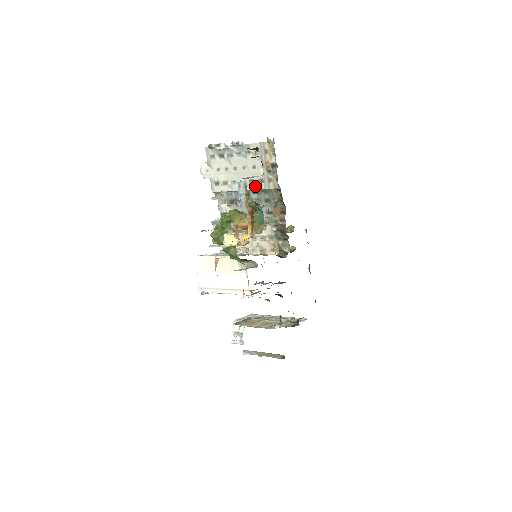
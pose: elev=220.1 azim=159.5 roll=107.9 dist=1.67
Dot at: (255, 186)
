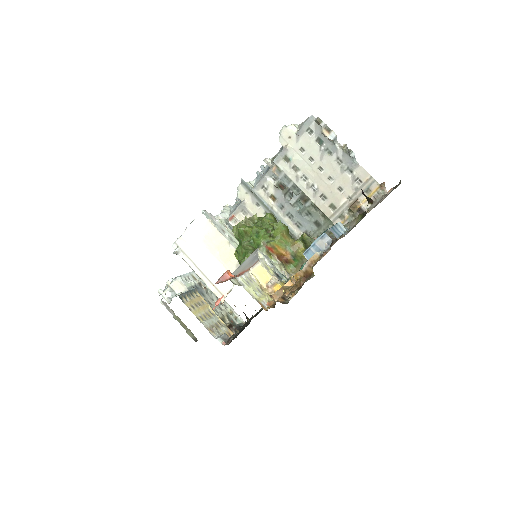
Dot at: (322, 205)
